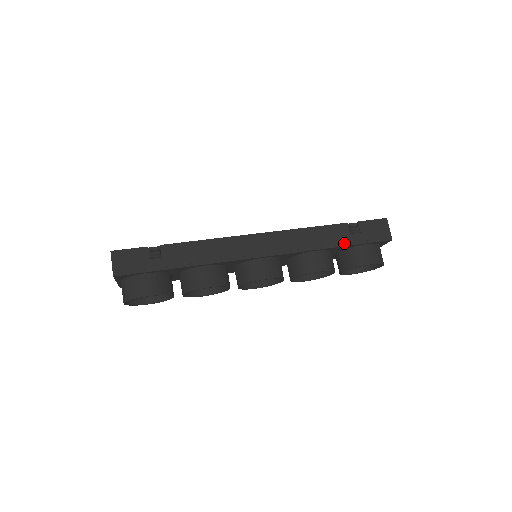
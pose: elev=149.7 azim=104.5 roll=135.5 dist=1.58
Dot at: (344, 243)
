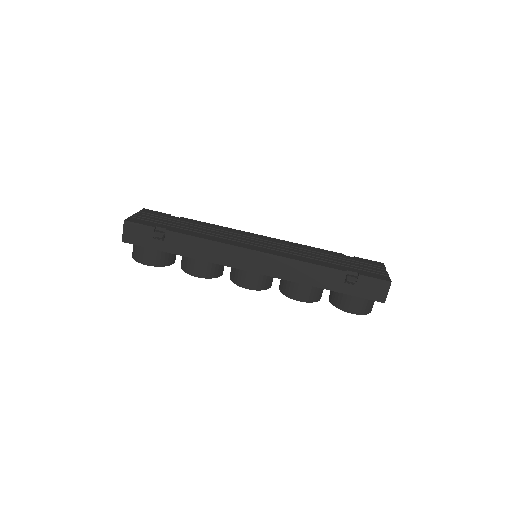
Dot at: (334, 288)
